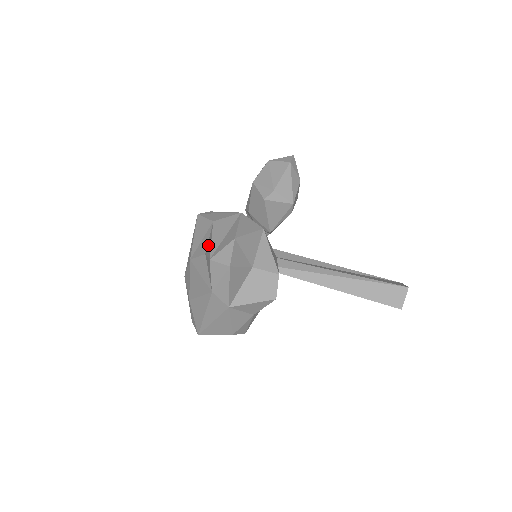
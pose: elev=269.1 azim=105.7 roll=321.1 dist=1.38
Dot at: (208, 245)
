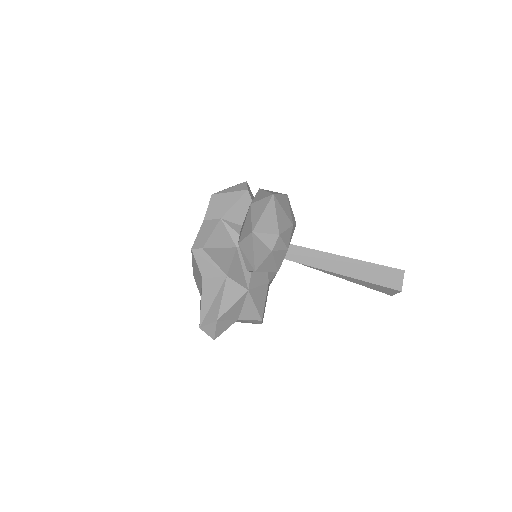
Dot at: occluded
